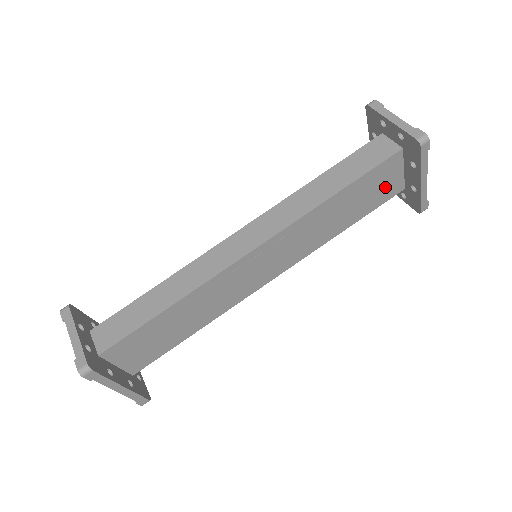
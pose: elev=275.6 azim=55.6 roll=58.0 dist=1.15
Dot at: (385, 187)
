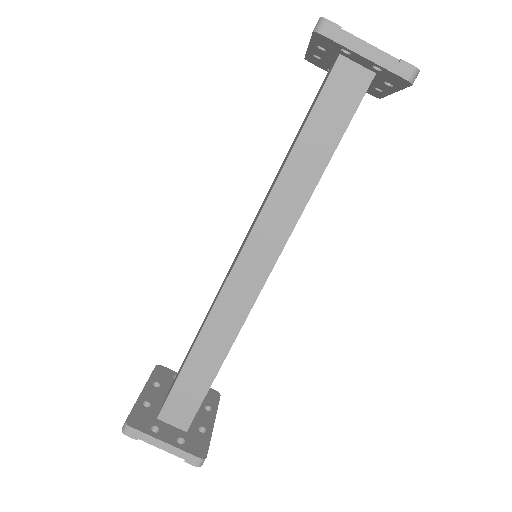
Dot at: occluded
